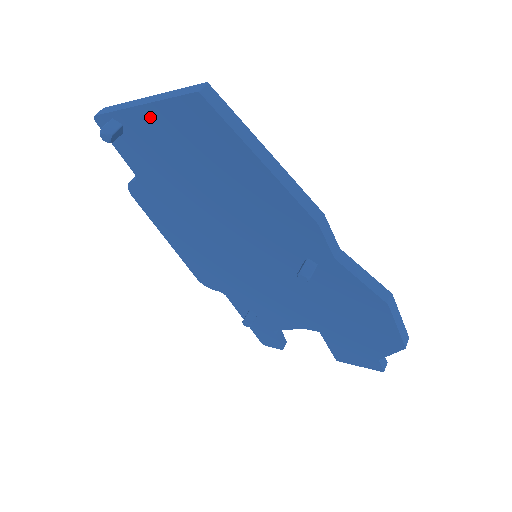
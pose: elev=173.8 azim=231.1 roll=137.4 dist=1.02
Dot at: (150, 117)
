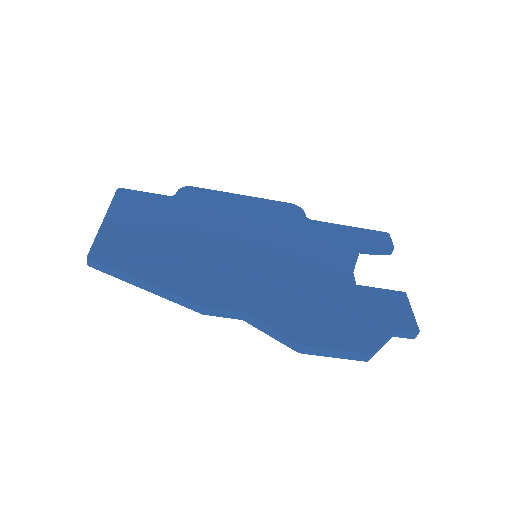
Dot at: occluded
